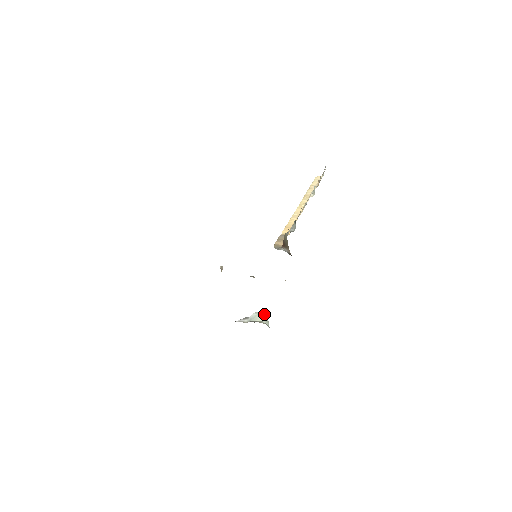
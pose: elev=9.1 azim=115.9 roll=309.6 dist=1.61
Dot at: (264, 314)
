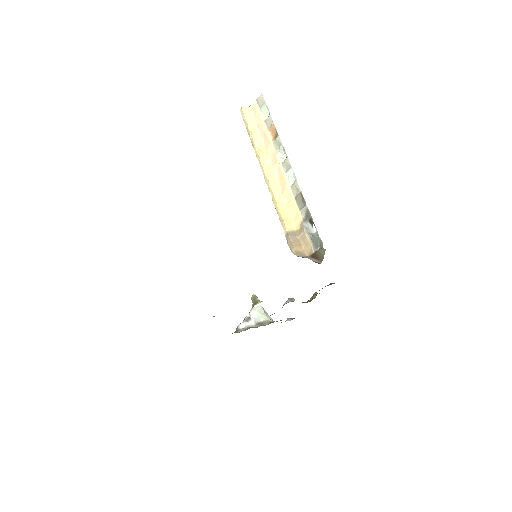
Dot at: (262, 308)
